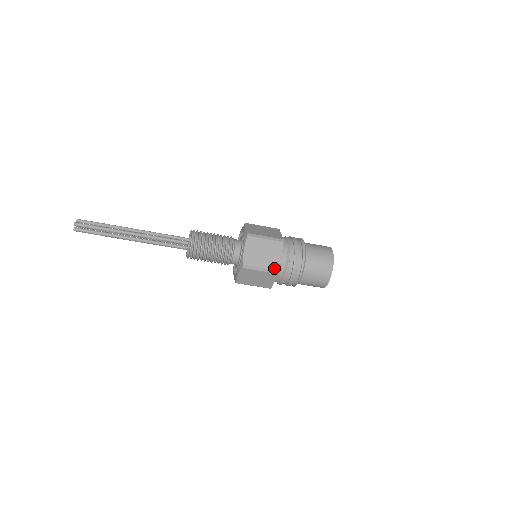
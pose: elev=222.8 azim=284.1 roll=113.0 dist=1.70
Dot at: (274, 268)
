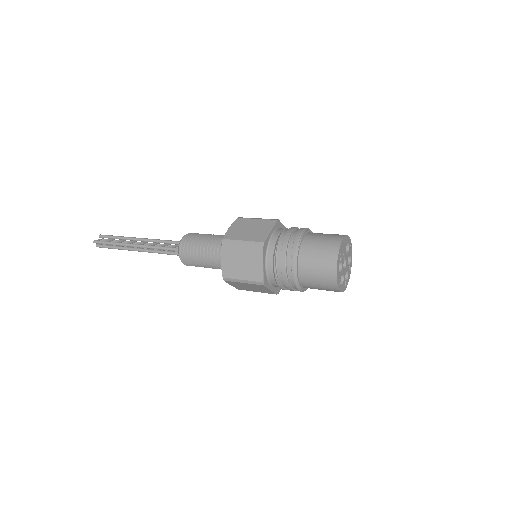
Dot at: (256, 279)
